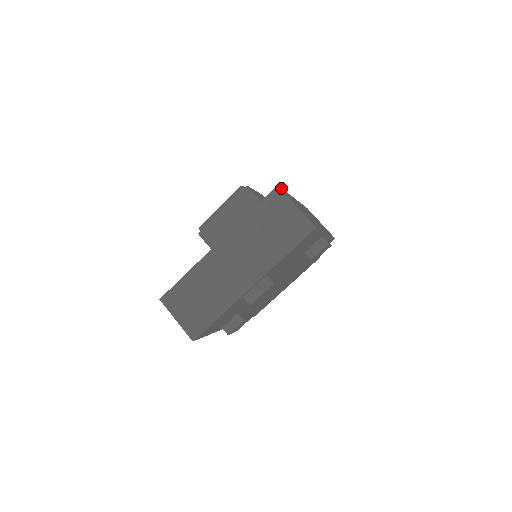
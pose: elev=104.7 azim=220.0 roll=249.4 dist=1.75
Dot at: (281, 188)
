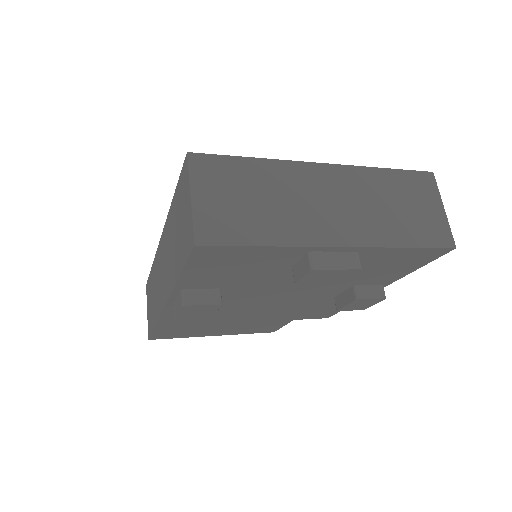
Dot at: occluded
